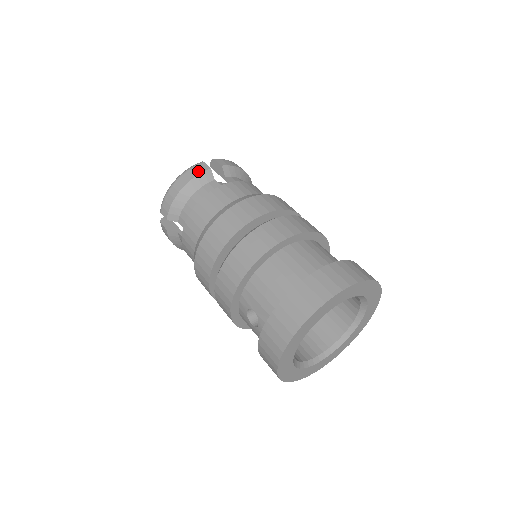
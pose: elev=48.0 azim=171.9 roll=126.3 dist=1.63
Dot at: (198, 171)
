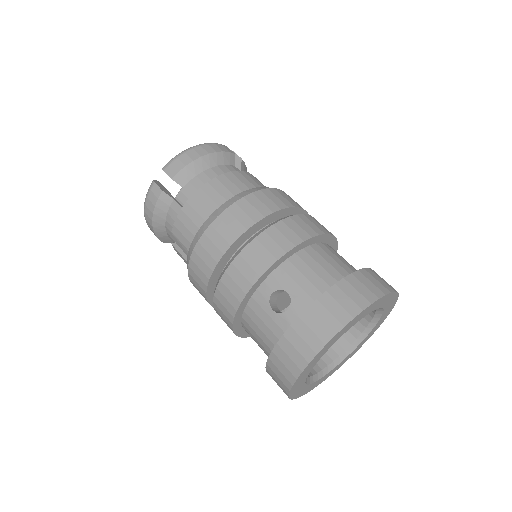
Dot at: (224, 149)
